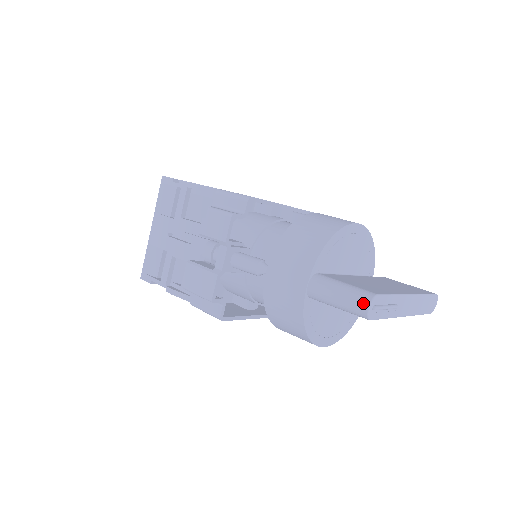
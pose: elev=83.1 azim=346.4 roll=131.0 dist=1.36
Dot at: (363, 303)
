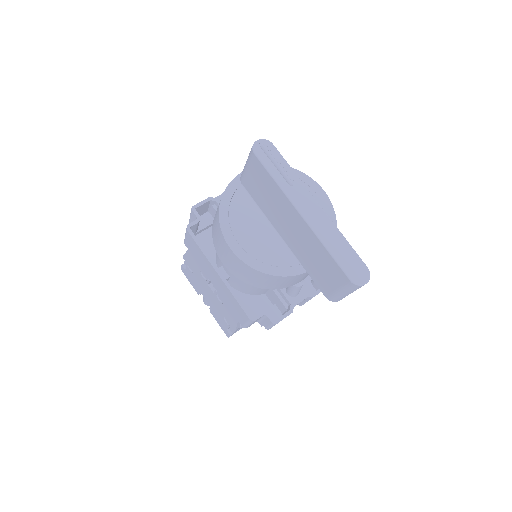
Dot at: (258, 142)
